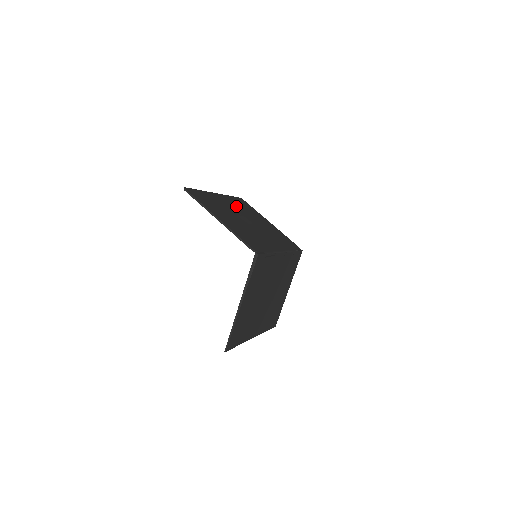
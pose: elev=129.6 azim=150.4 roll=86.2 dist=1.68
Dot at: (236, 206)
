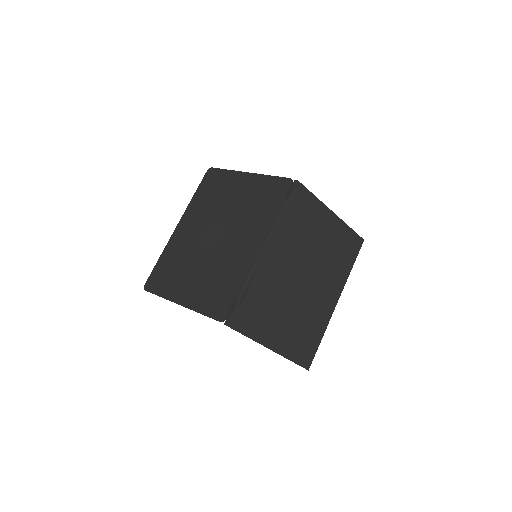
Dot at: (201, 215)
